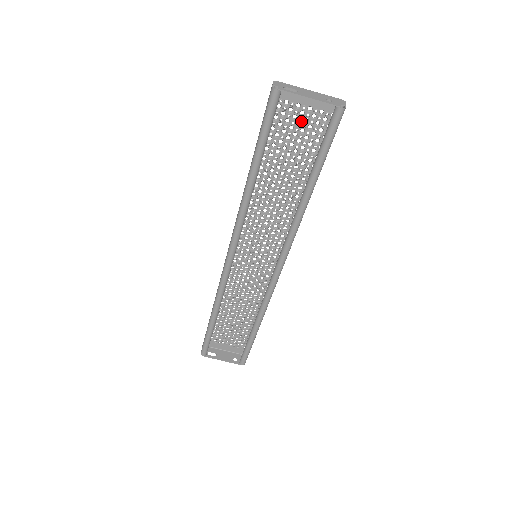
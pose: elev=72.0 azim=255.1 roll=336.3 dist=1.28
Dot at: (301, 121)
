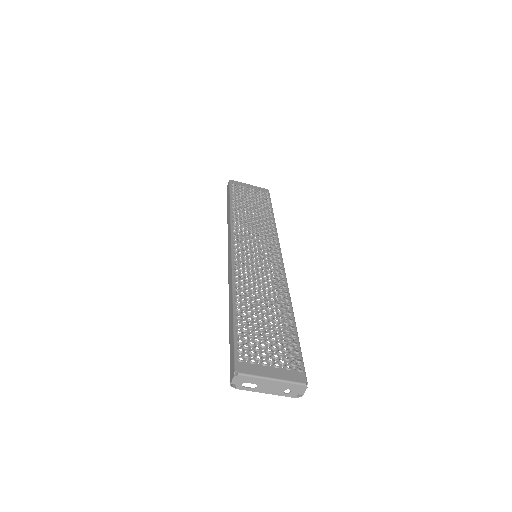
Dot at: (271, 354)
